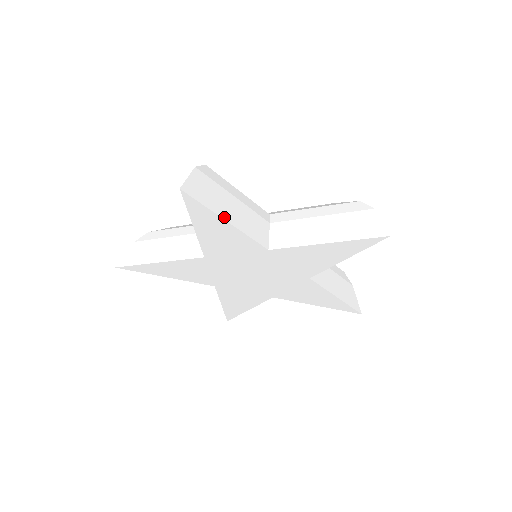
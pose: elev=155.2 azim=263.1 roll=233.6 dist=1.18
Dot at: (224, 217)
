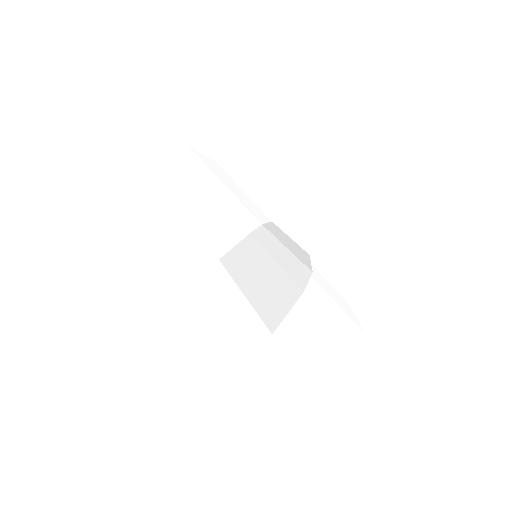
Dot at: (169, 206)
